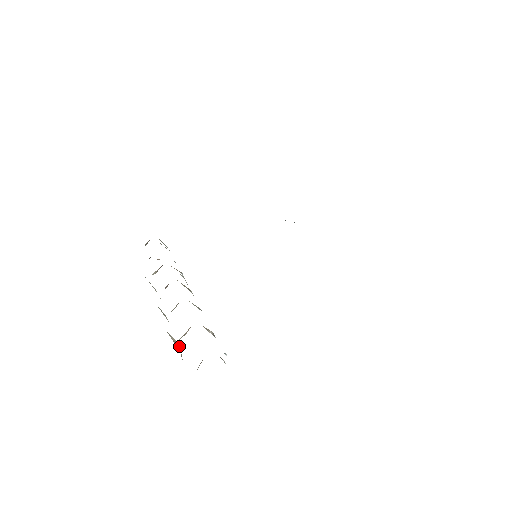
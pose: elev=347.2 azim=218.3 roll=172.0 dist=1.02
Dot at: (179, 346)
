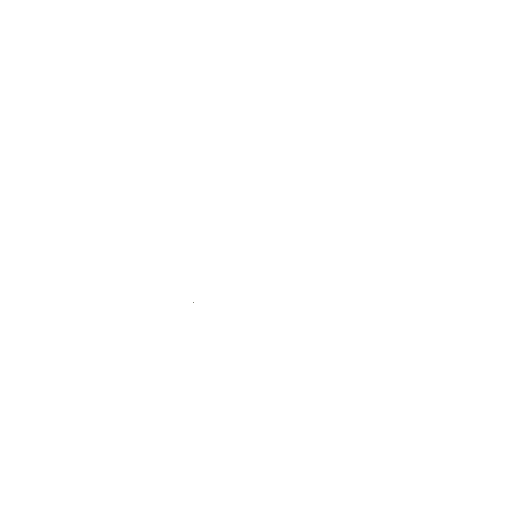
Dot at: occluded
